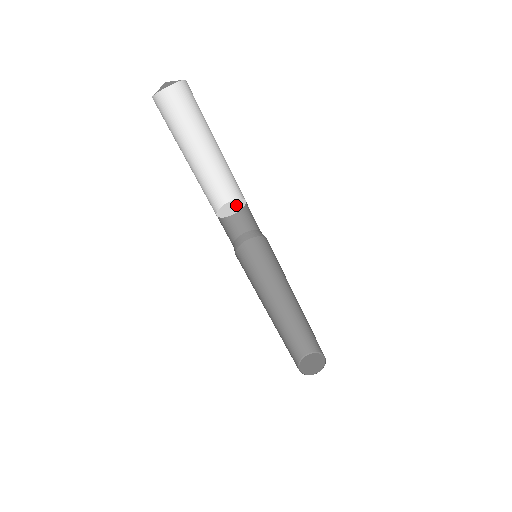
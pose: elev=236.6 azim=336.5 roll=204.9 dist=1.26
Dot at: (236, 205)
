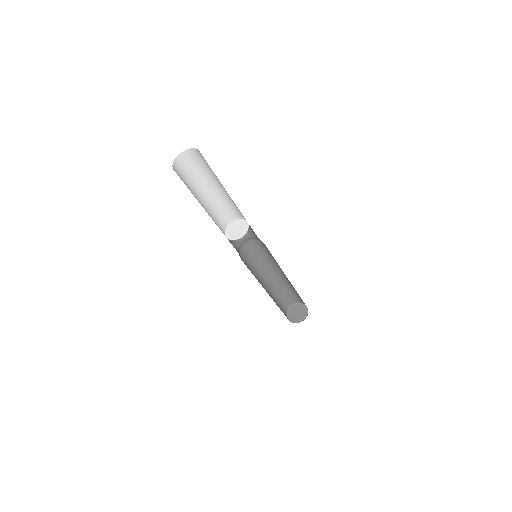
Dot at: (239, 226)
